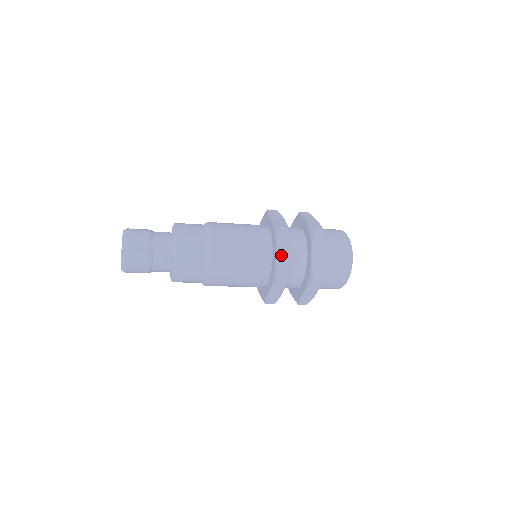
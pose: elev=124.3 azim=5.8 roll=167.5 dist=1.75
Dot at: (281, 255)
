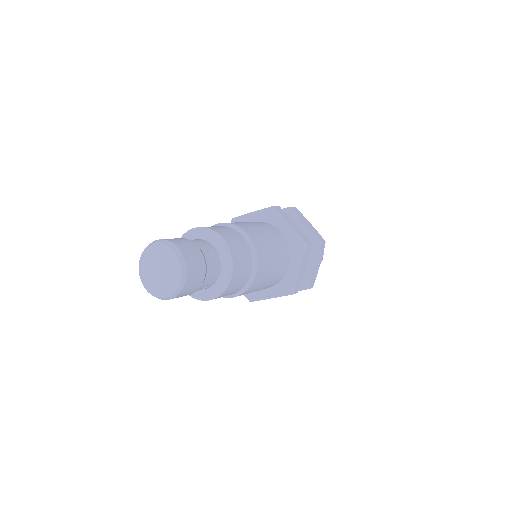
Dot at: (293, 226)
